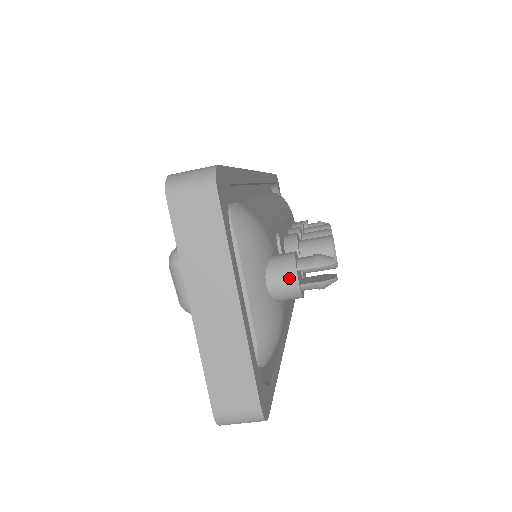
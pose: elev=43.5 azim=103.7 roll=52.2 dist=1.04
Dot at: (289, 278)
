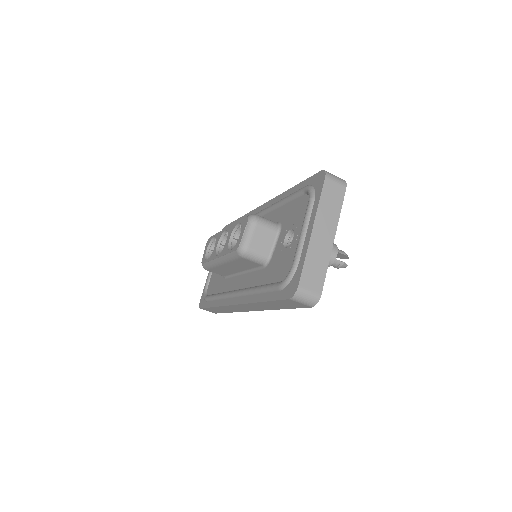
Dot at: (334, 251)
